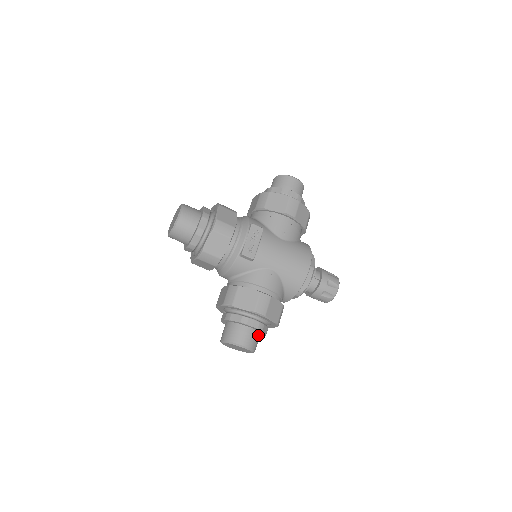
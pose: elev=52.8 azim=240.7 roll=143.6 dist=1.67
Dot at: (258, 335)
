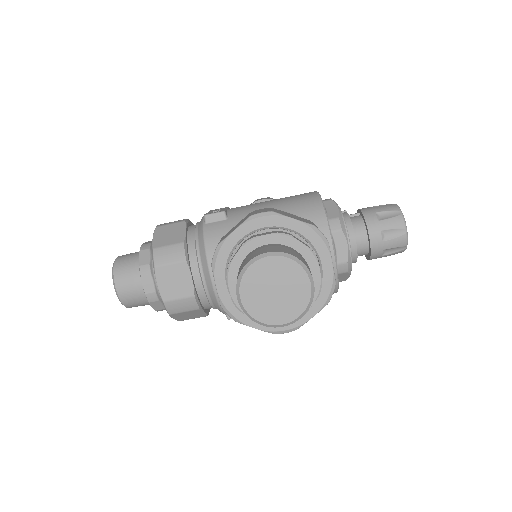
Dot at: (294, 251)
